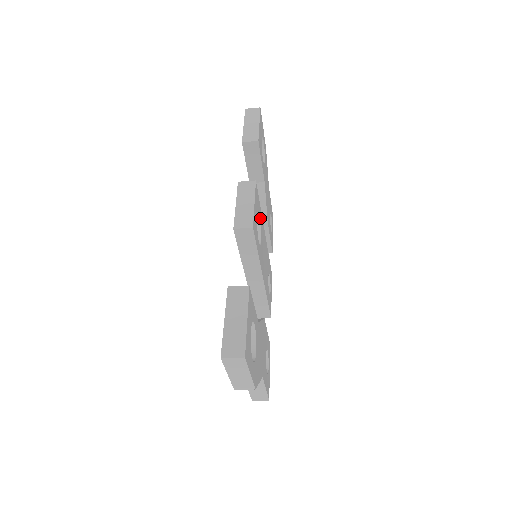
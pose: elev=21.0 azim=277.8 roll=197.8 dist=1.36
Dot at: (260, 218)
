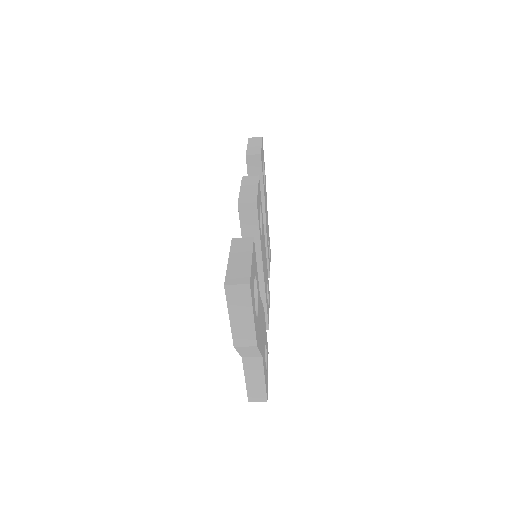
Dot at: (261, 215)
